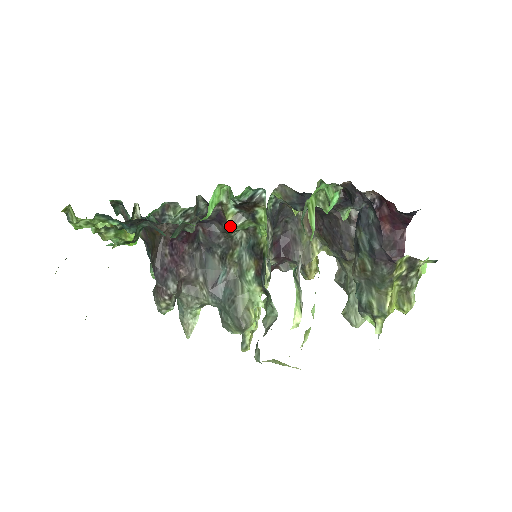
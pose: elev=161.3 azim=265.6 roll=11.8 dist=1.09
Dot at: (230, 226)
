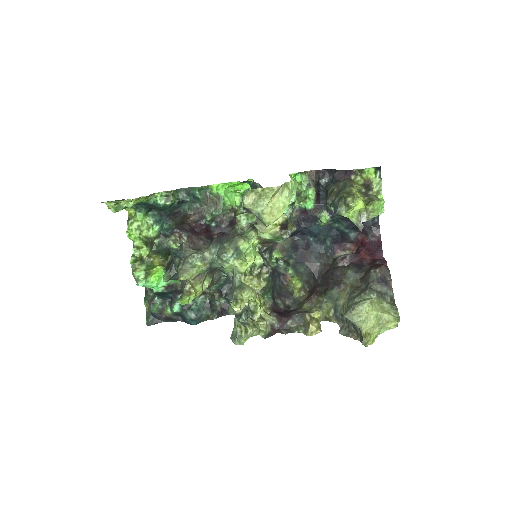
Dot at: (238, 214)
